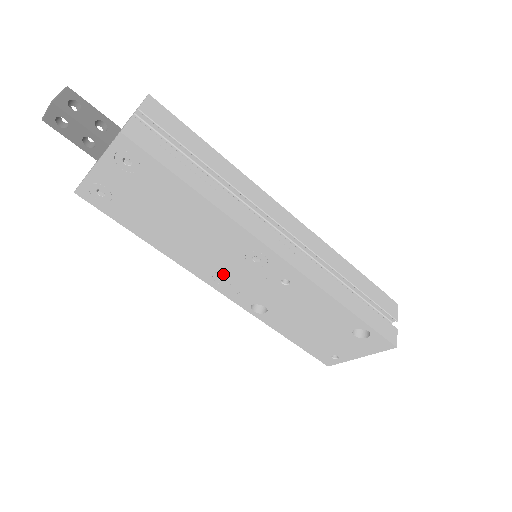
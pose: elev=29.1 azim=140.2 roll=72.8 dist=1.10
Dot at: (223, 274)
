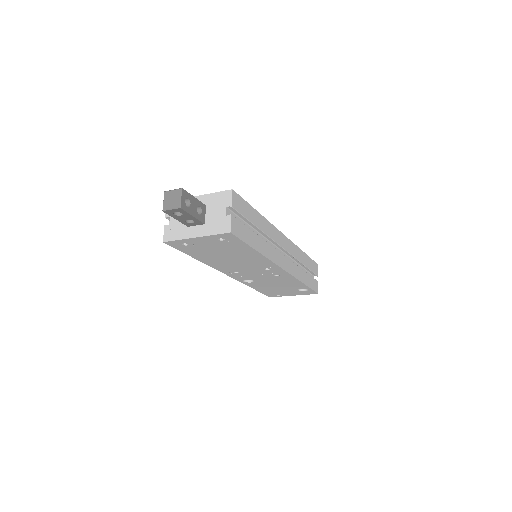
Dot at: (239, 271)
